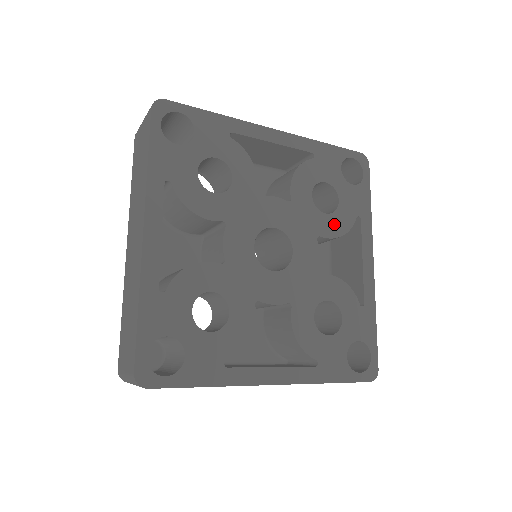
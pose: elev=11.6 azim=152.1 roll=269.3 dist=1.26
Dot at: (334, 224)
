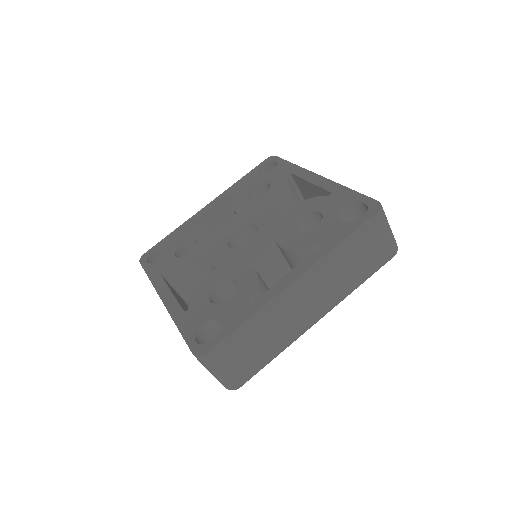
Dot at: (295, 240)
